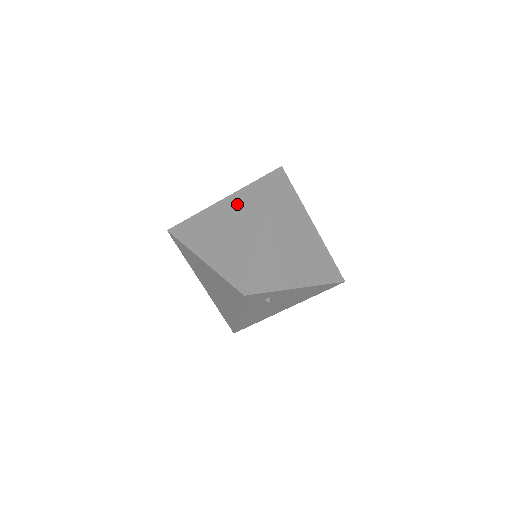
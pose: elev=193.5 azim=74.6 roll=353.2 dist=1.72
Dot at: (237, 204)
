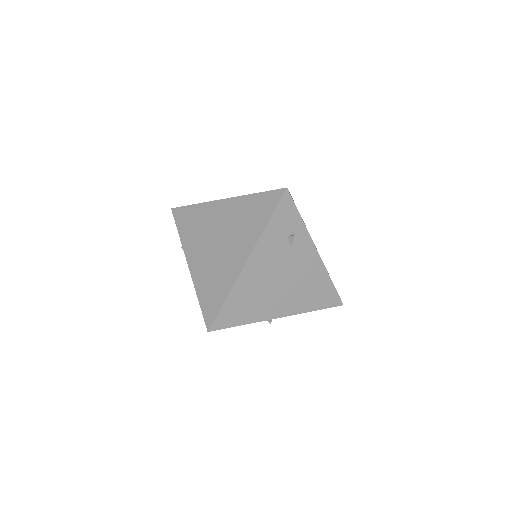
Dot at: occluded
